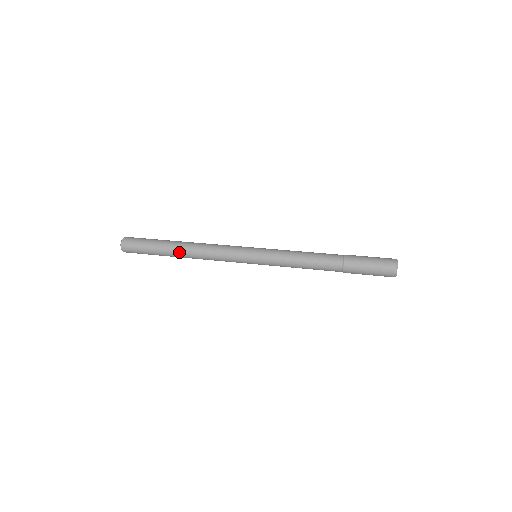
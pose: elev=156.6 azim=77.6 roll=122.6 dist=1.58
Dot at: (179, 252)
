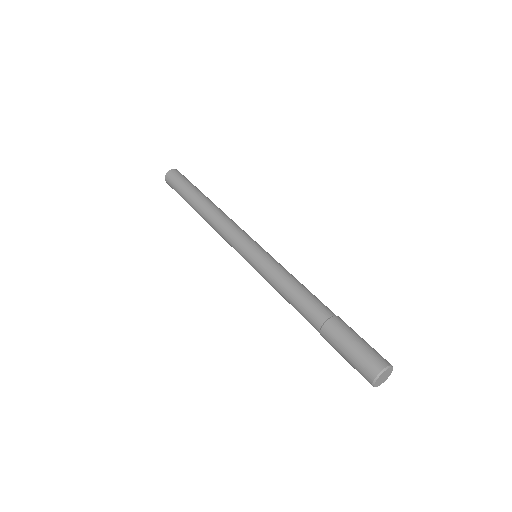
Dot at: (198, 211)
